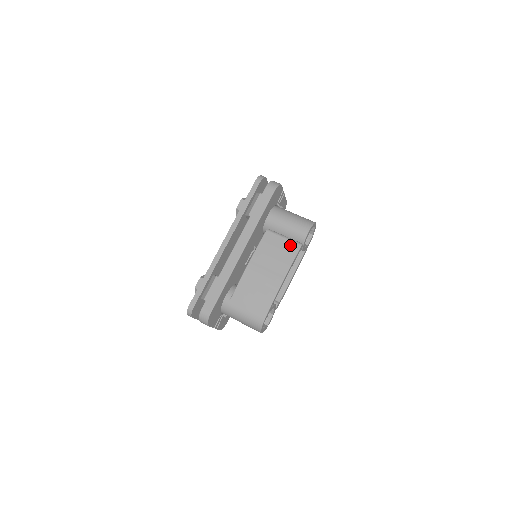
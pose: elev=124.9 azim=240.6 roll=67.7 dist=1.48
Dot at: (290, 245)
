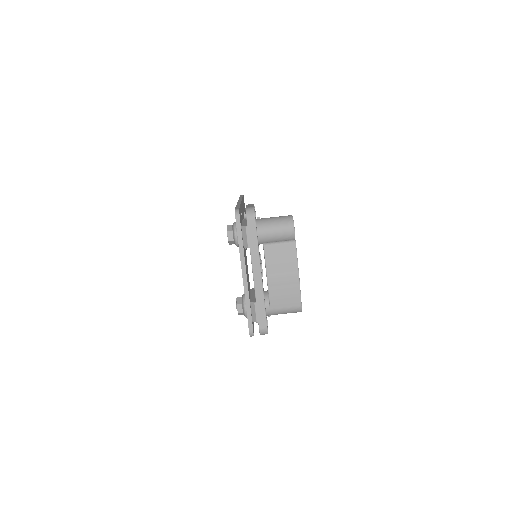
Dot at: (288, 247)
